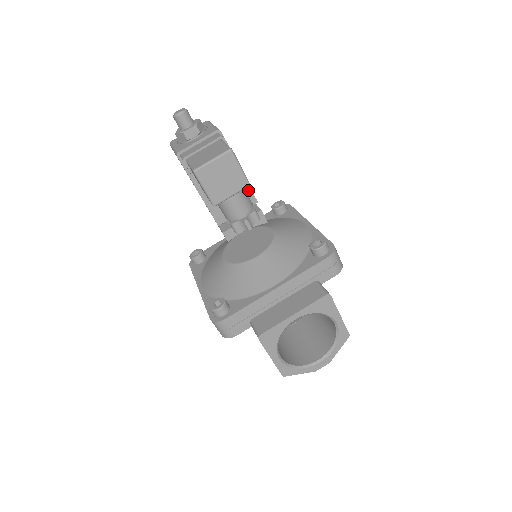
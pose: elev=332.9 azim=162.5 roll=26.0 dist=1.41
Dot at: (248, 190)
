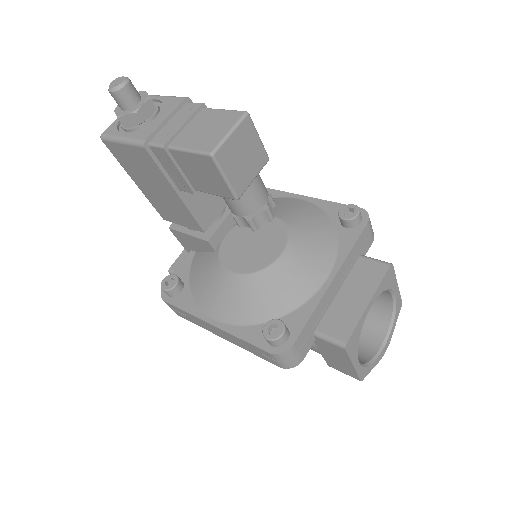
Dot at: occluded
